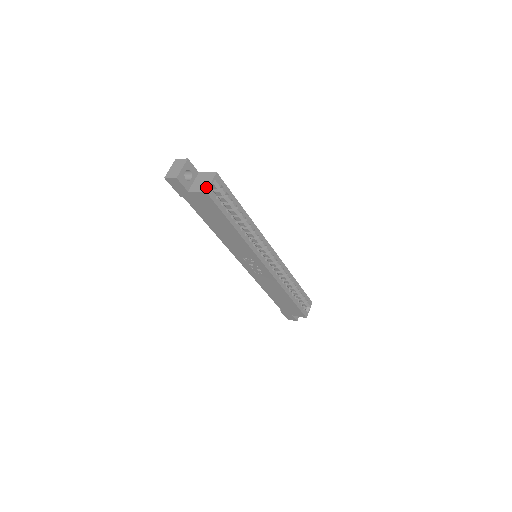
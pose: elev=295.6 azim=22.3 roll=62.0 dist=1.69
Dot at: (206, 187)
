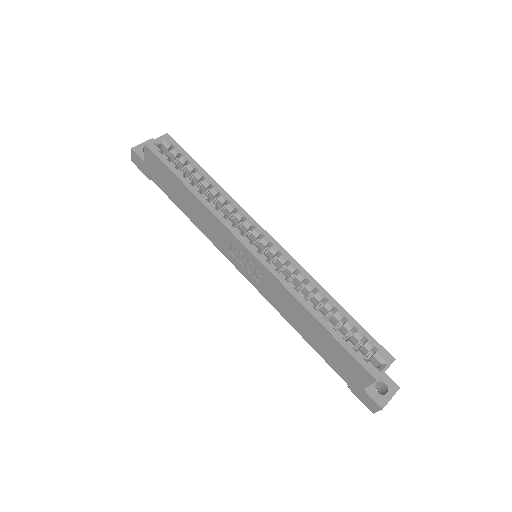
Dot at: (150, 143)
